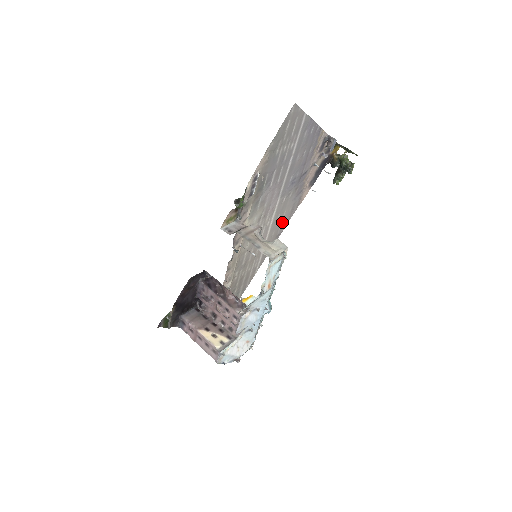
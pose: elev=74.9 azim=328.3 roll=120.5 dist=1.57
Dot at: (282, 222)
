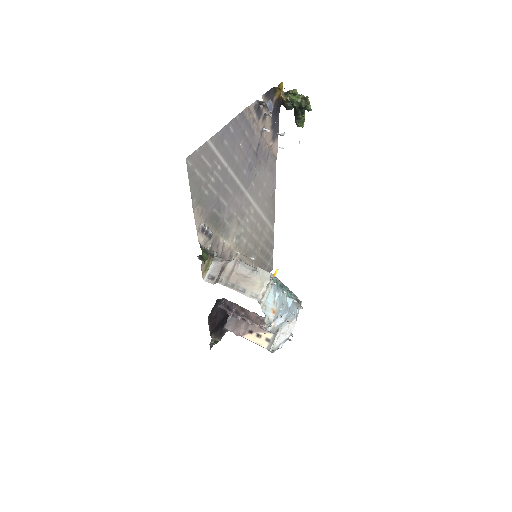
Dot at: (268, 188)
